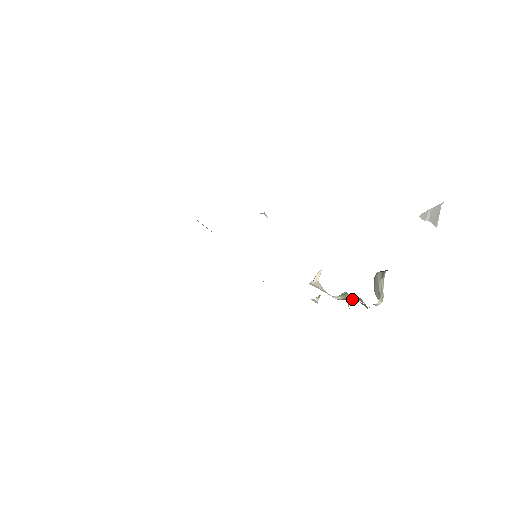
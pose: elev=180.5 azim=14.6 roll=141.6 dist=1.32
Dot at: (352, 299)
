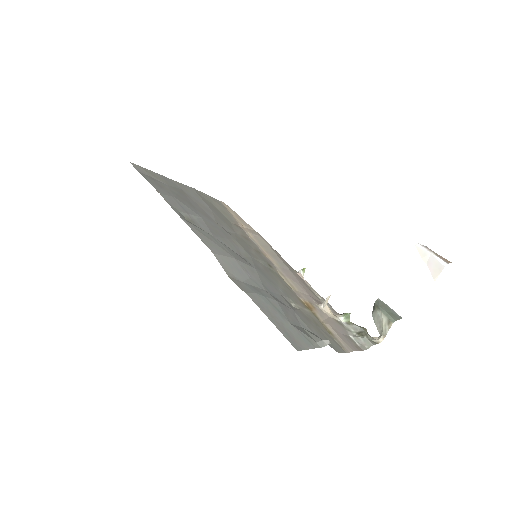
Dot at: (365, 345)
